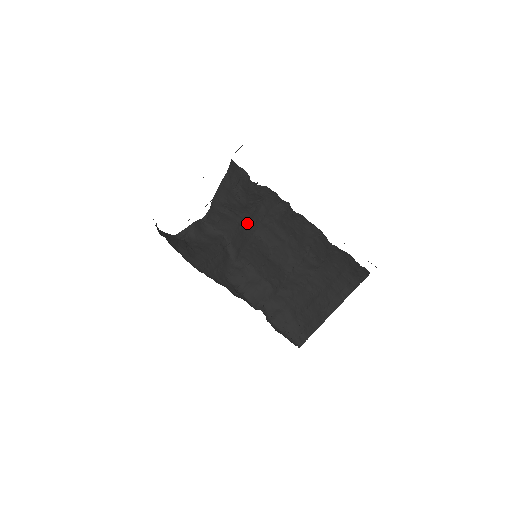
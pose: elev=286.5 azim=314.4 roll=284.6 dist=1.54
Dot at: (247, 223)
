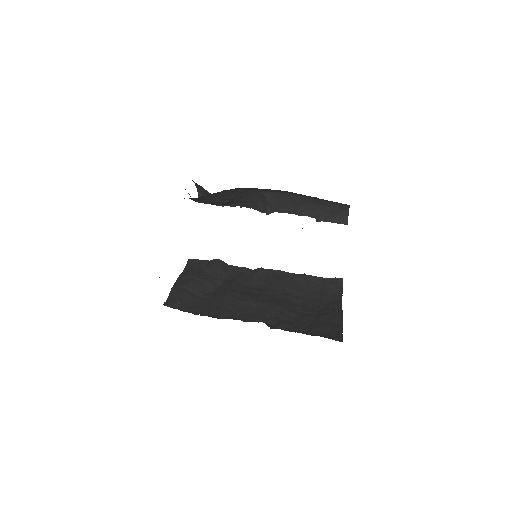
Dot at: (217, 293)
